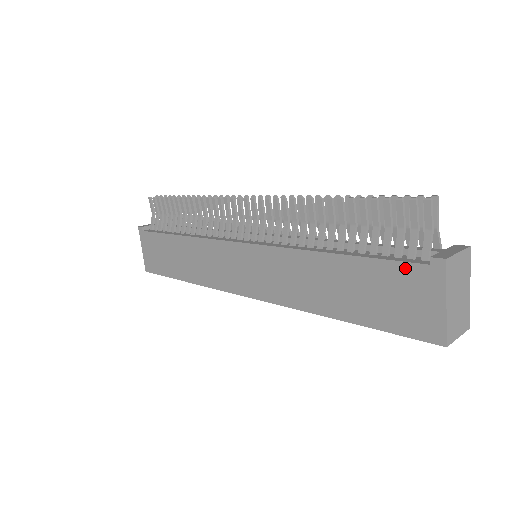
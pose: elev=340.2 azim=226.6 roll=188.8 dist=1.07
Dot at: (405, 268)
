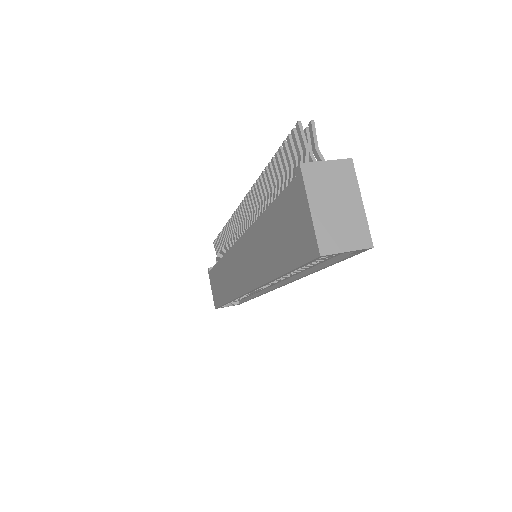
Dot at: (288, 192)
